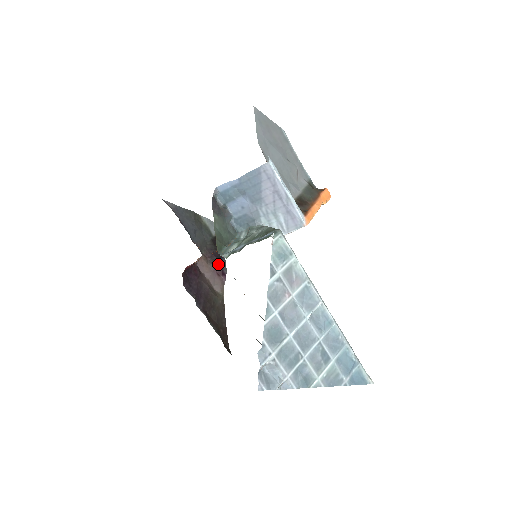
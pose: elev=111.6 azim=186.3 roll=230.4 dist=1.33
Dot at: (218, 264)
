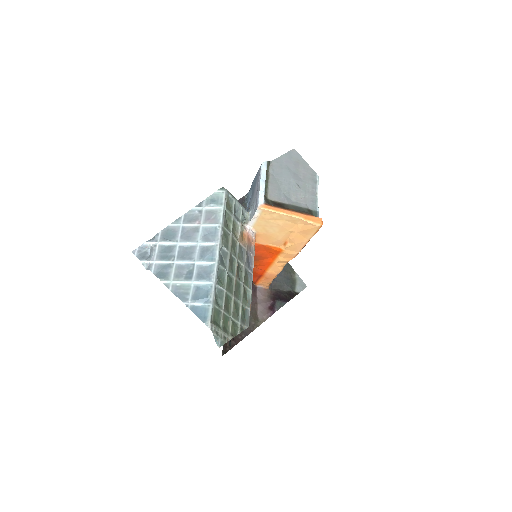
Dot at: (275, 301)
